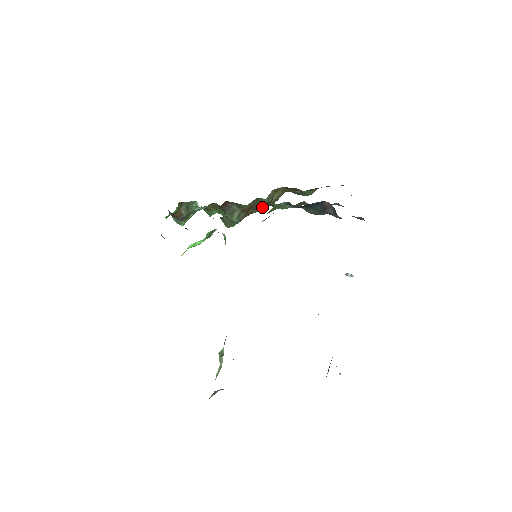
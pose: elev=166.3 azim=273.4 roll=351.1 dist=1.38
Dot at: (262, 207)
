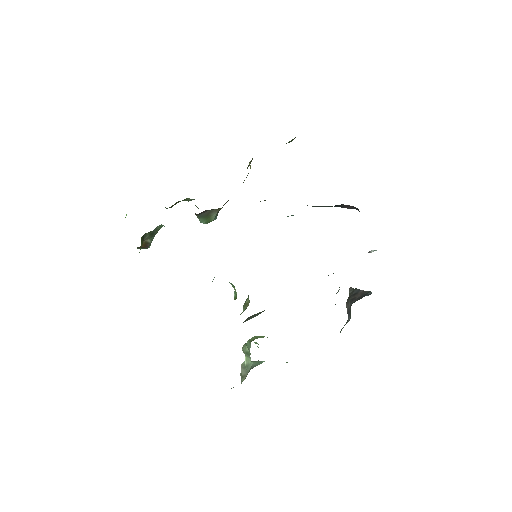
Dot at: occluded
